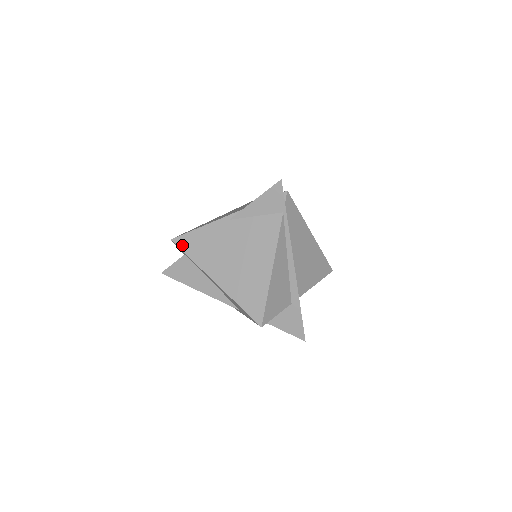
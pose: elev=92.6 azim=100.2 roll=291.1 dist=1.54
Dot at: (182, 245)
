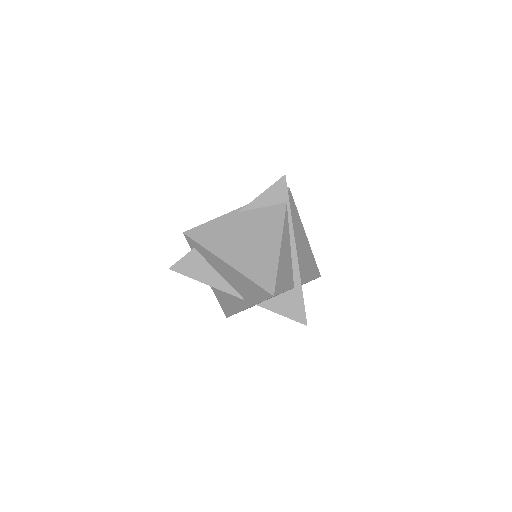
Dot at: (194, 236)
